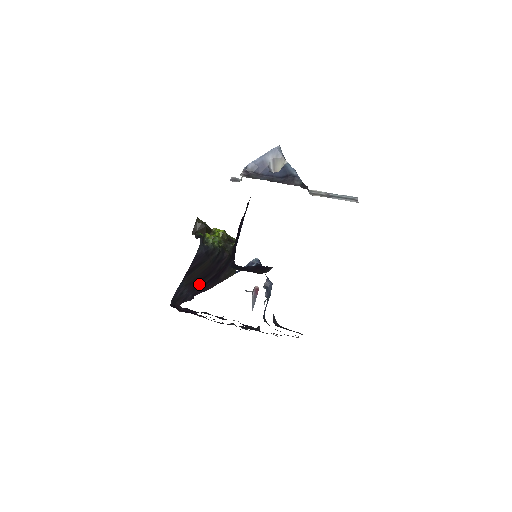
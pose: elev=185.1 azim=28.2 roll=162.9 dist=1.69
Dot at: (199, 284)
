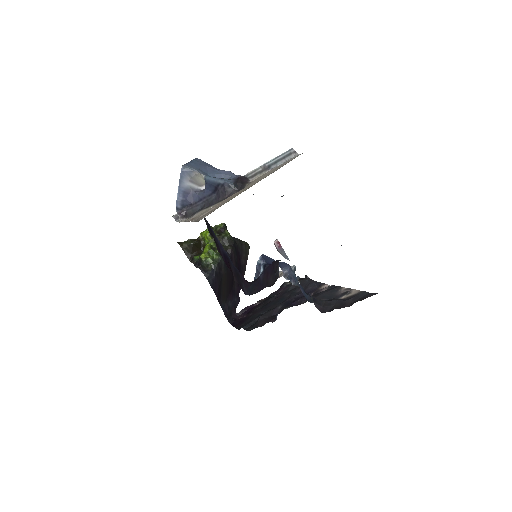
Dot at: (233, 288)
